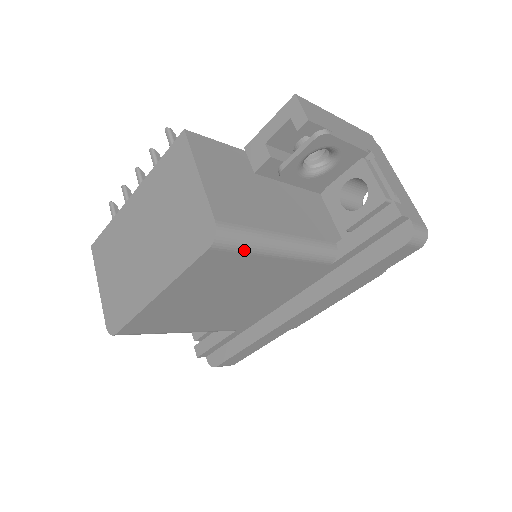
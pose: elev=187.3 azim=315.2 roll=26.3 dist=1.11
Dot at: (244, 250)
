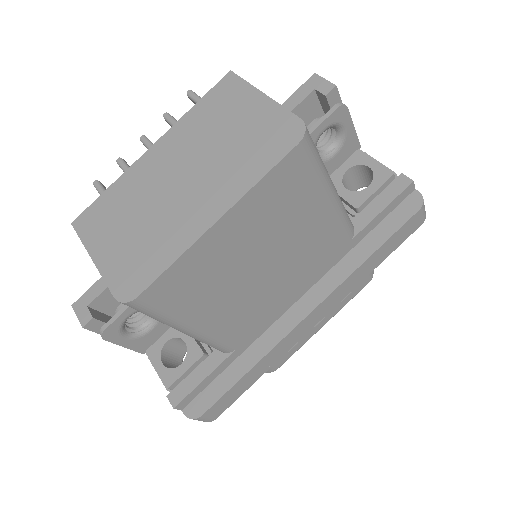
Dot at: (315, 168)
